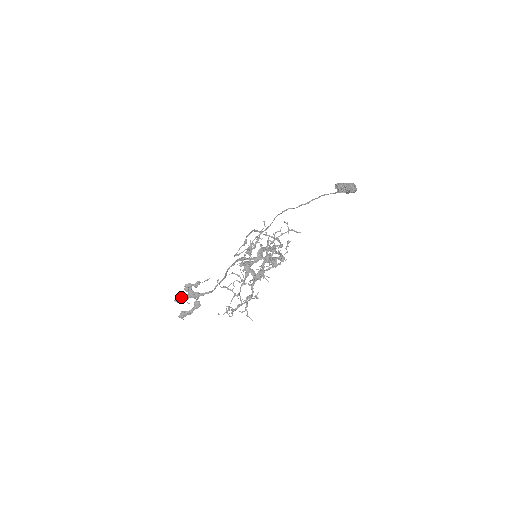
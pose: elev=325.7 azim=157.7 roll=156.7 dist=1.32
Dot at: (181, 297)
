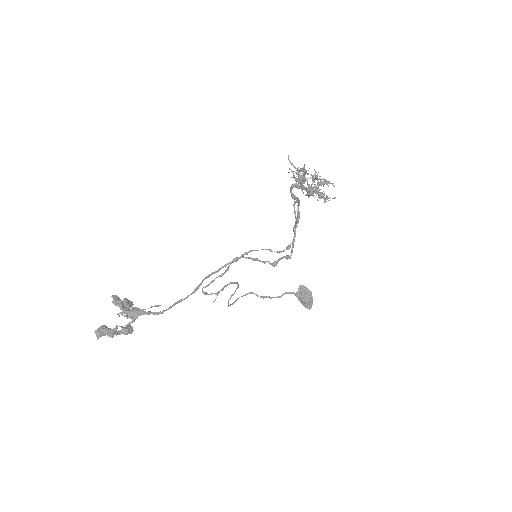
Dot at: (120, 299)
